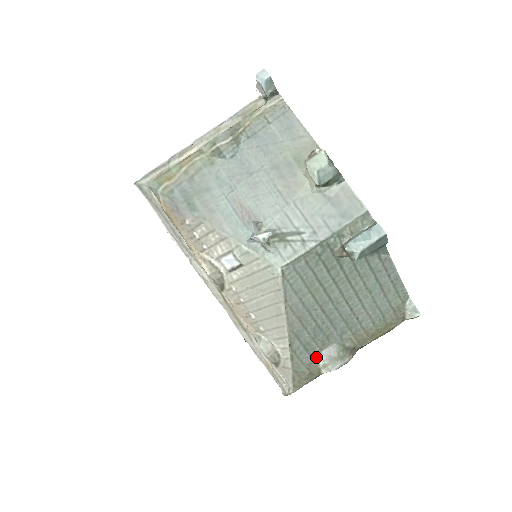
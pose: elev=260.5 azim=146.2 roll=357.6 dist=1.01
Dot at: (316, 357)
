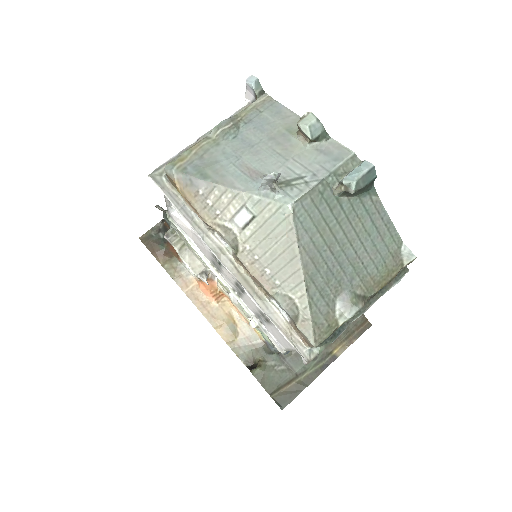
Dot at: (332, 306)
